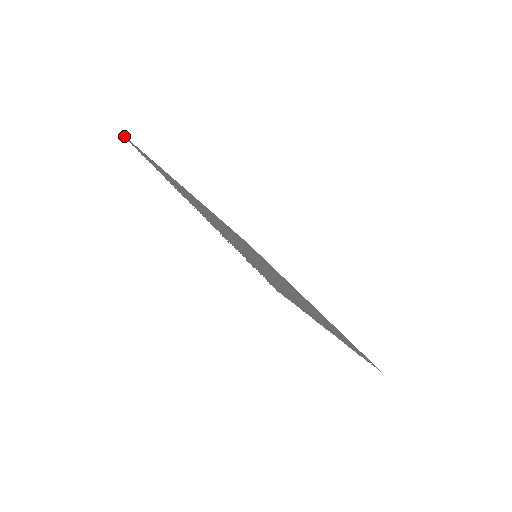
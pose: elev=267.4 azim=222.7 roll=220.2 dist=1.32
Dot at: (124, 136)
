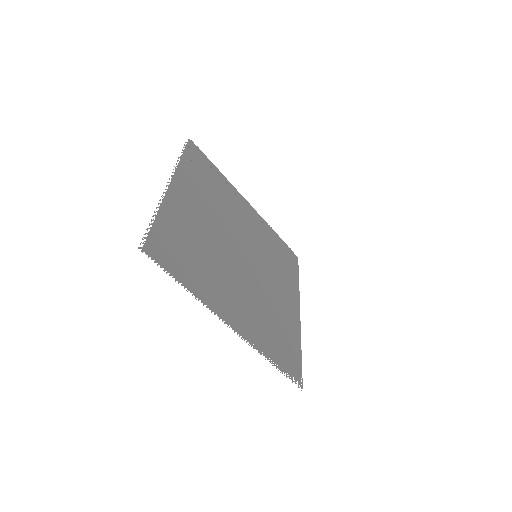
Dot at: (189, 141)
